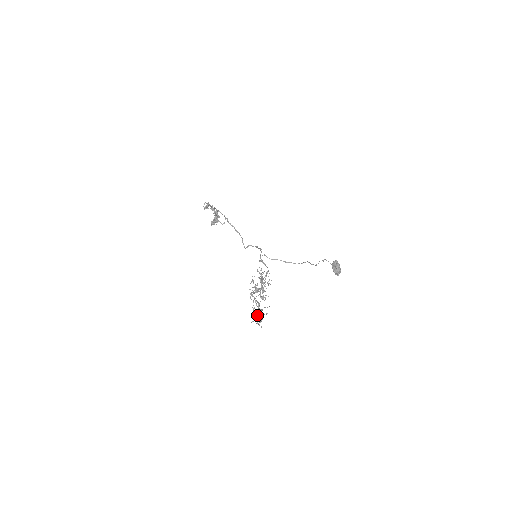
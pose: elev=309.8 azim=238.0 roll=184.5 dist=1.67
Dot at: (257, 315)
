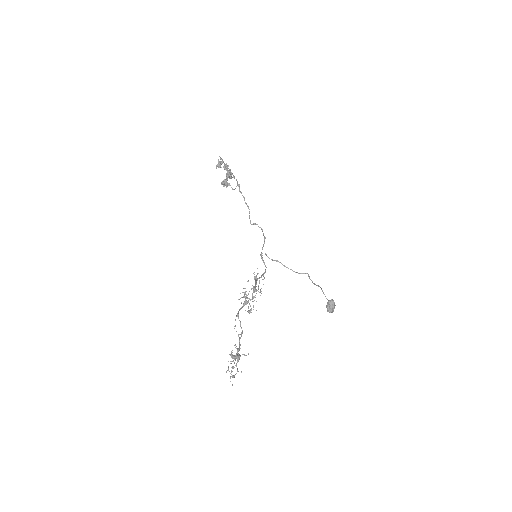
Dot at: (234, 359)
